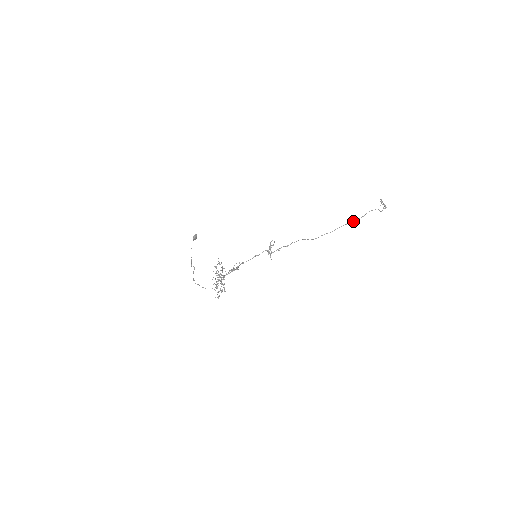
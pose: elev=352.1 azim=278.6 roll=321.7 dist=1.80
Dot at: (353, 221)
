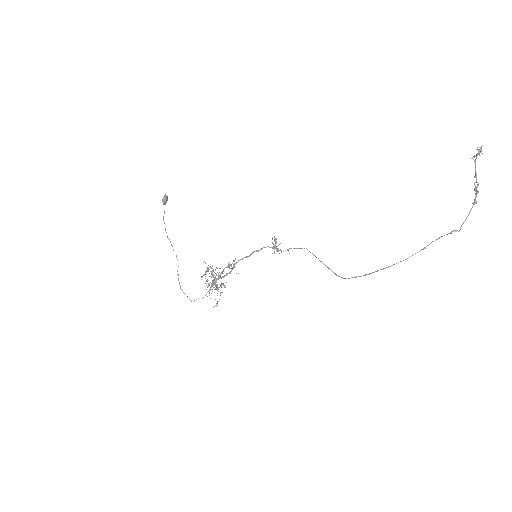
Dot at: (403, 260)
